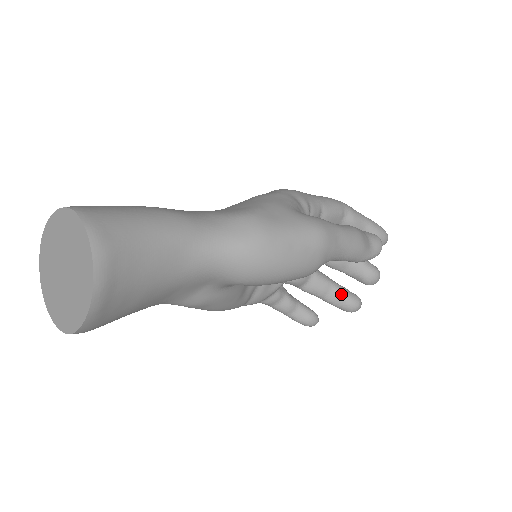
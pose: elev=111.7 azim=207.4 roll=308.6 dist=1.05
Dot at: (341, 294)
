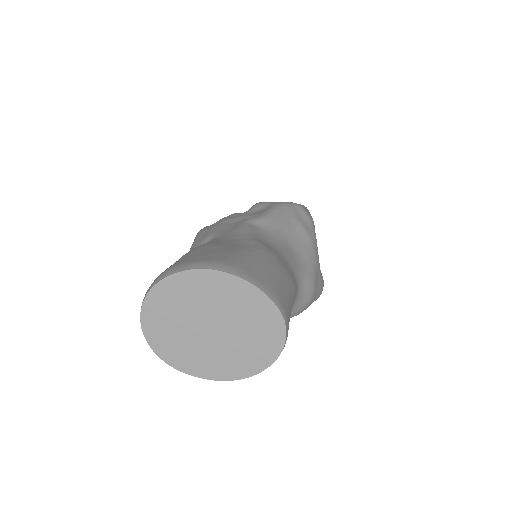
Dot at: occluded
